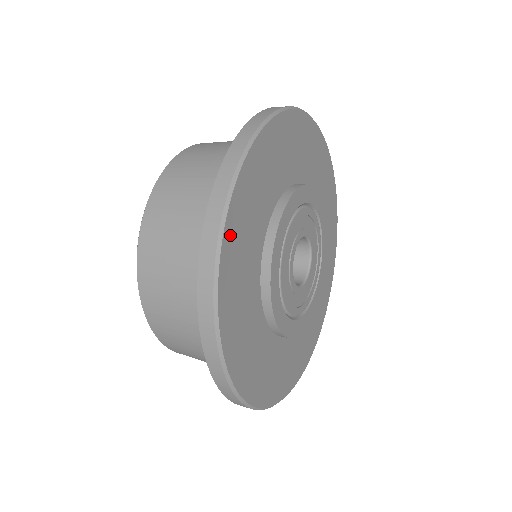
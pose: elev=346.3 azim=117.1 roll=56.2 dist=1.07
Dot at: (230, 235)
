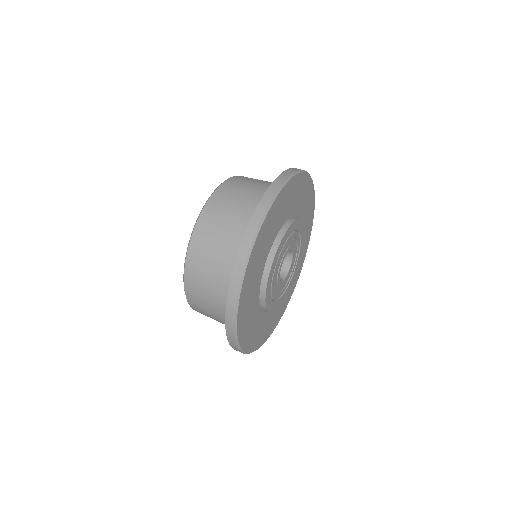
Dot at: (255, 250)
